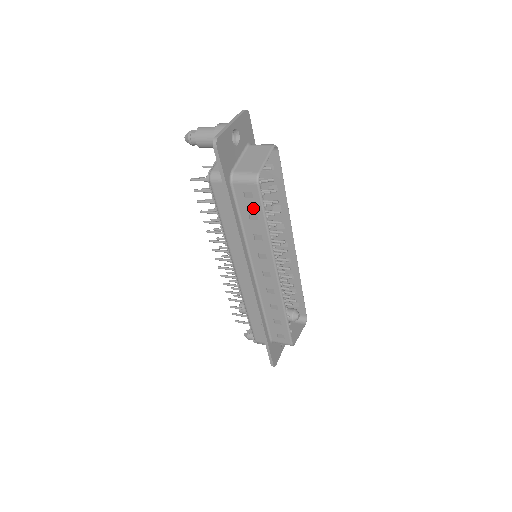
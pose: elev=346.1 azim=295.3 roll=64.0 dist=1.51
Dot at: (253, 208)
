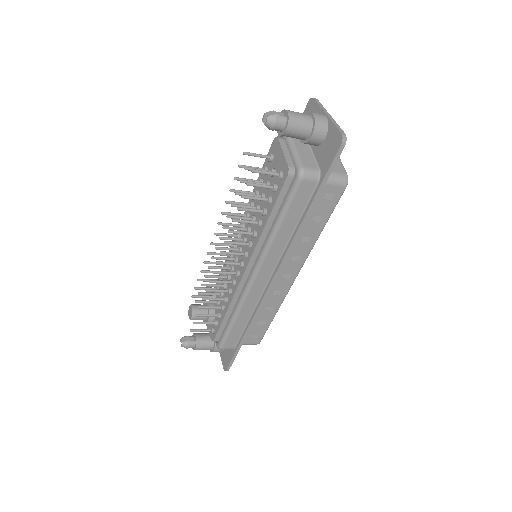
Dot at: (323, 210)
